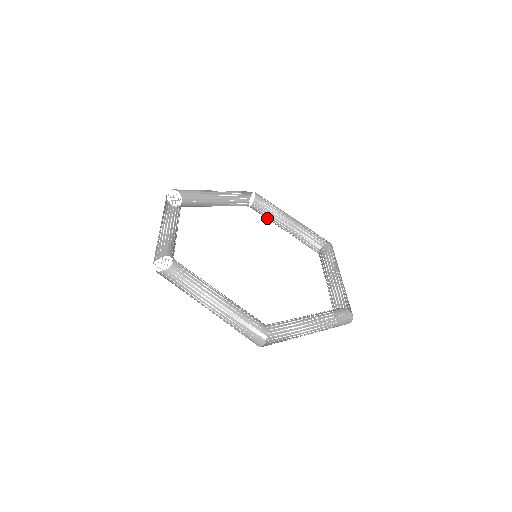
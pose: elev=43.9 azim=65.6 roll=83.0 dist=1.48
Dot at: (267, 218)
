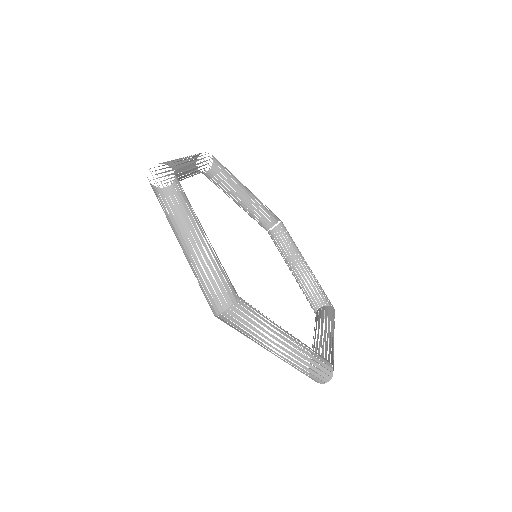
Dot at: (280, 250)
